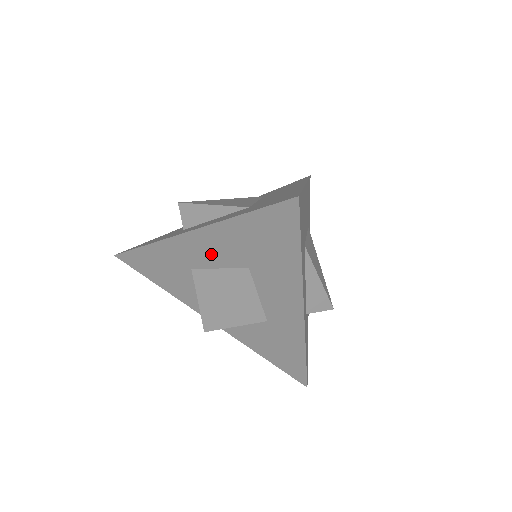
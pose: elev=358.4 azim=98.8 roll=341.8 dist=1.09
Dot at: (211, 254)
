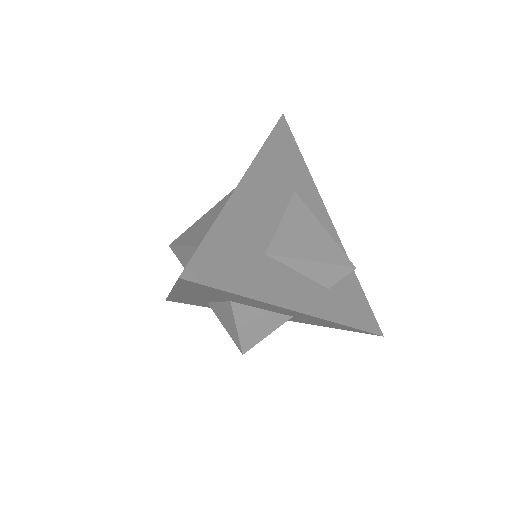
Dot at: (201, 298)
